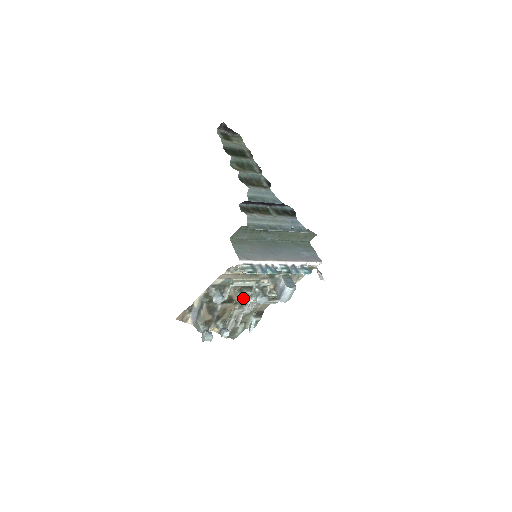
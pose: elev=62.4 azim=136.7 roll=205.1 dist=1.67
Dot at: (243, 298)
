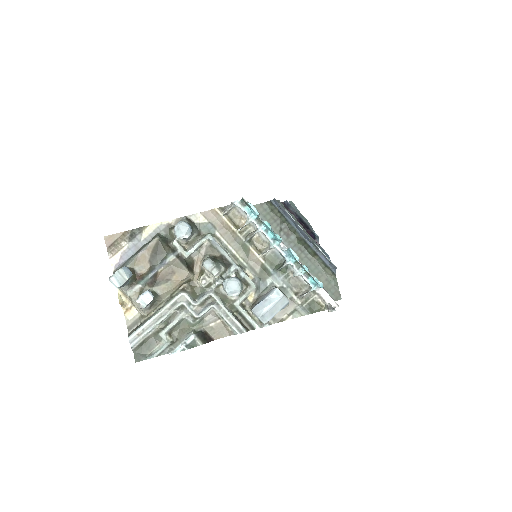
Dot at: (210, 263)
